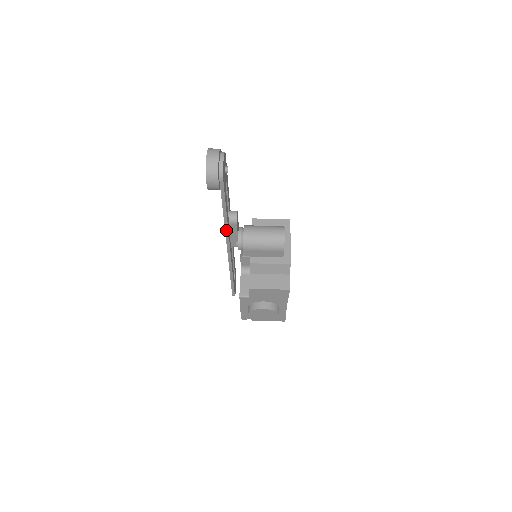
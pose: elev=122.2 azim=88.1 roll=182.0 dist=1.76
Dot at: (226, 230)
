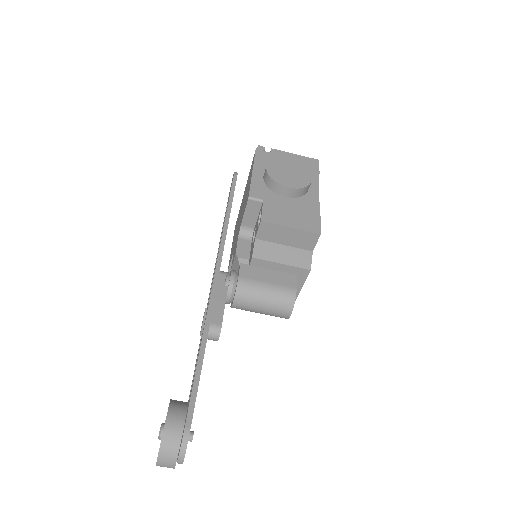
Dot at: occluded
